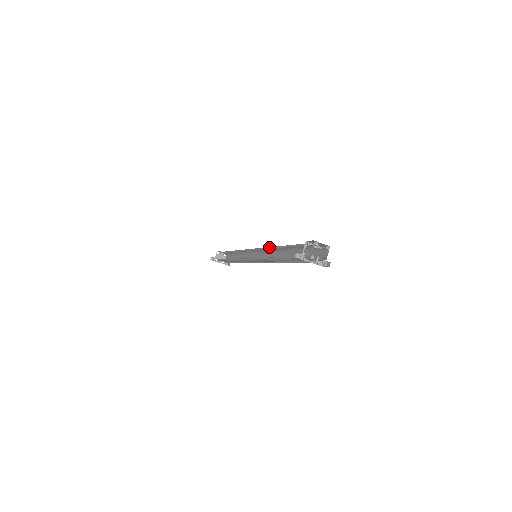
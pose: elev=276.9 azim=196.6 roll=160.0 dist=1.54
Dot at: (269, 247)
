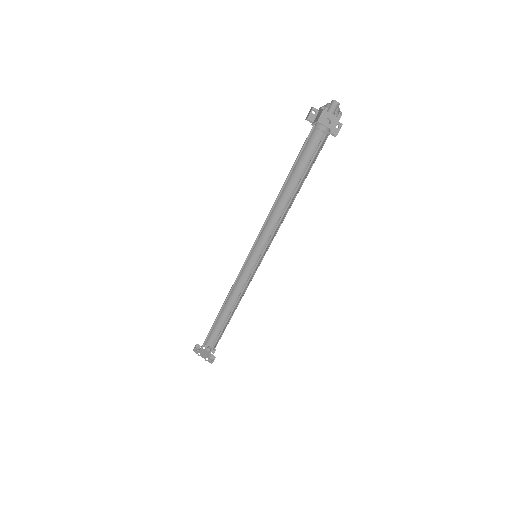
Dot at: (274, 210)
